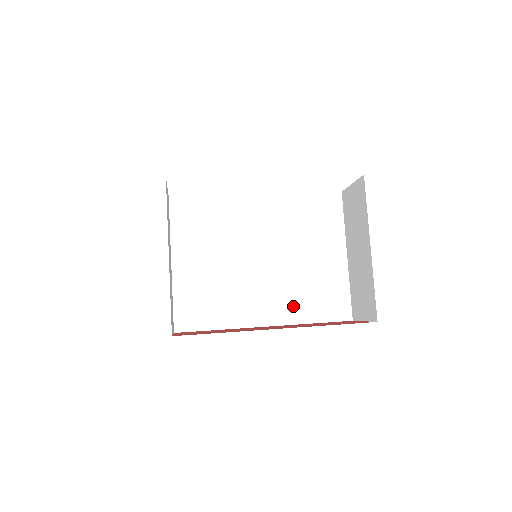
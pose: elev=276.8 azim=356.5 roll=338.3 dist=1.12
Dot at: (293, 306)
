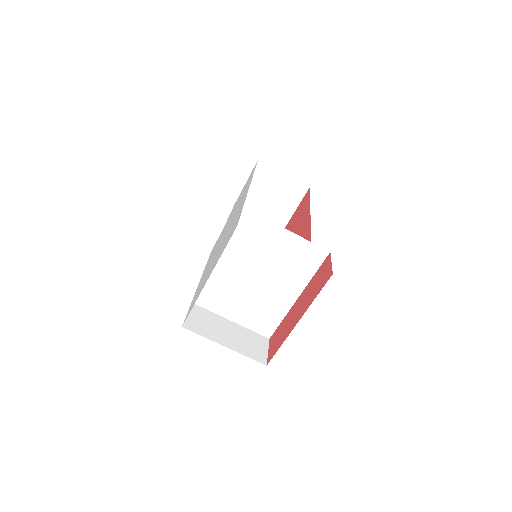
Dot at: (297, 278)
